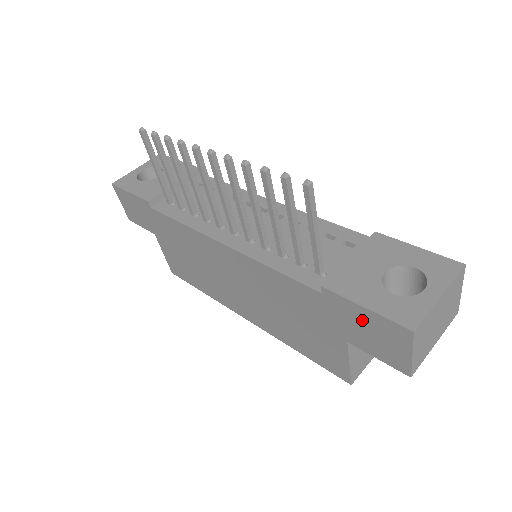
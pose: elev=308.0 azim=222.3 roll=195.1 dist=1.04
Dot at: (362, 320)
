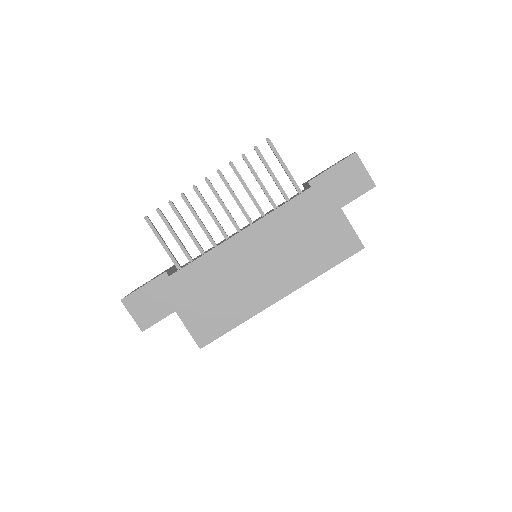
Dot at: (336, 178)
